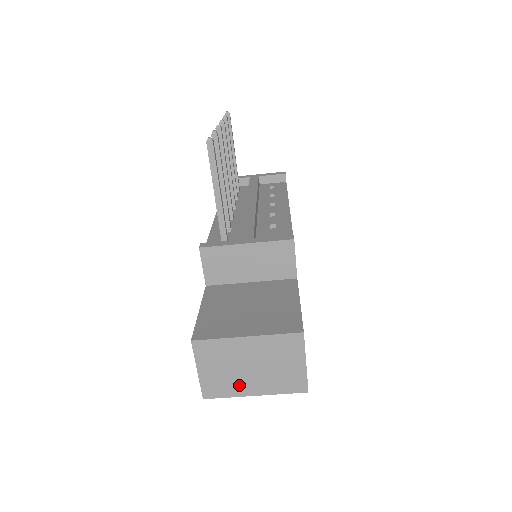
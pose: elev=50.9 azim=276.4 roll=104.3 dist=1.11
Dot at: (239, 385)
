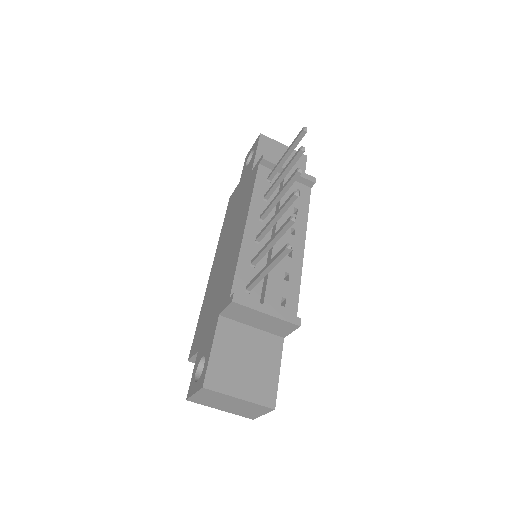
Dot at: (215, 405)
